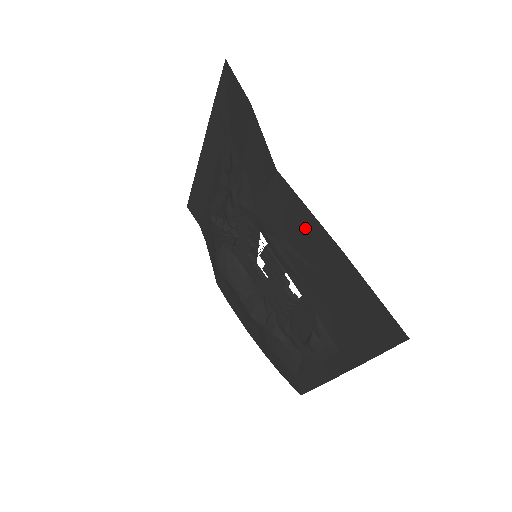
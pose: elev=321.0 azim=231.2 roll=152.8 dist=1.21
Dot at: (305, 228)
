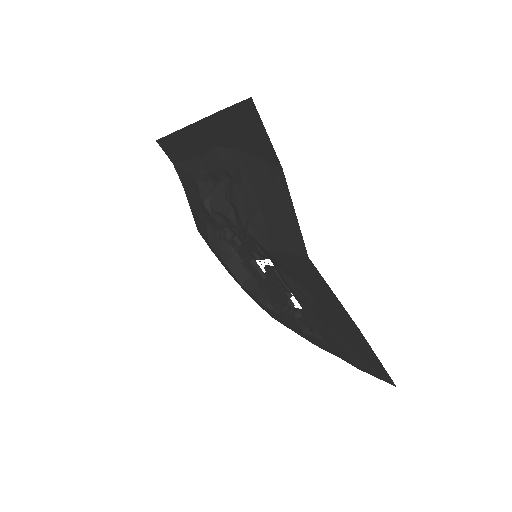
Dot at: (325, 296)
